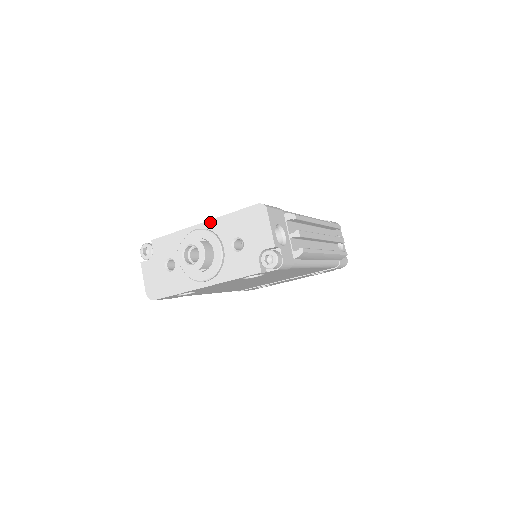
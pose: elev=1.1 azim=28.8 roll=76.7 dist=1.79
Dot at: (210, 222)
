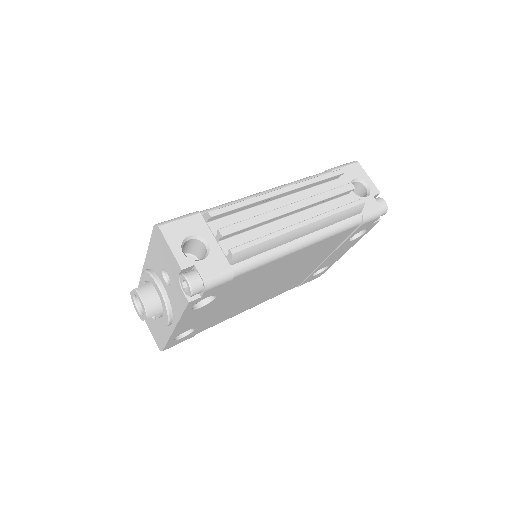
Dot at: (146, 260)
